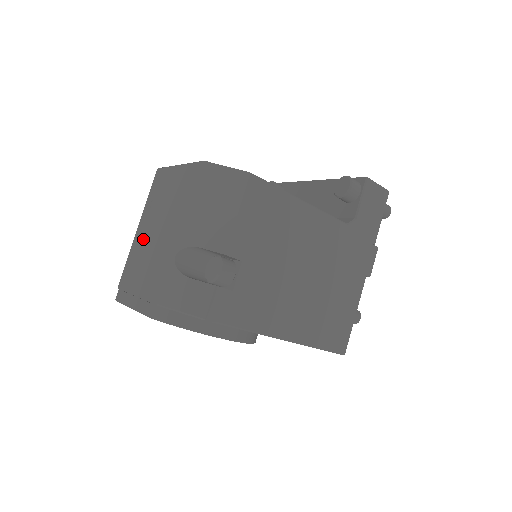
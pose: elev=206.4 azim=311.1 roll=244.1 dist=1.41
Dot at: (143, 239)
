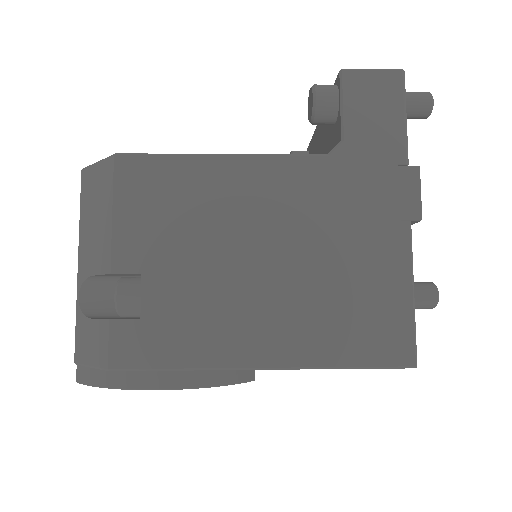
Dot at: occluded
